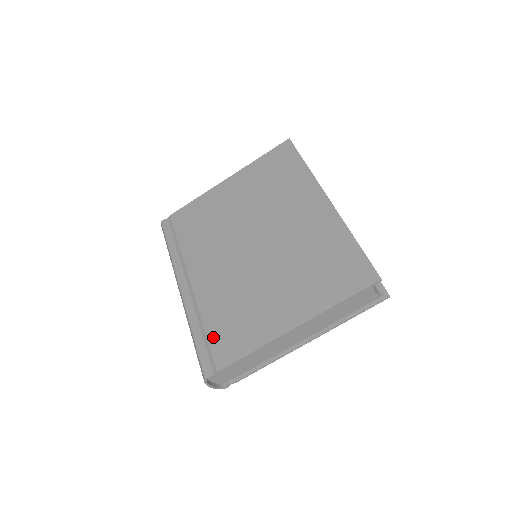
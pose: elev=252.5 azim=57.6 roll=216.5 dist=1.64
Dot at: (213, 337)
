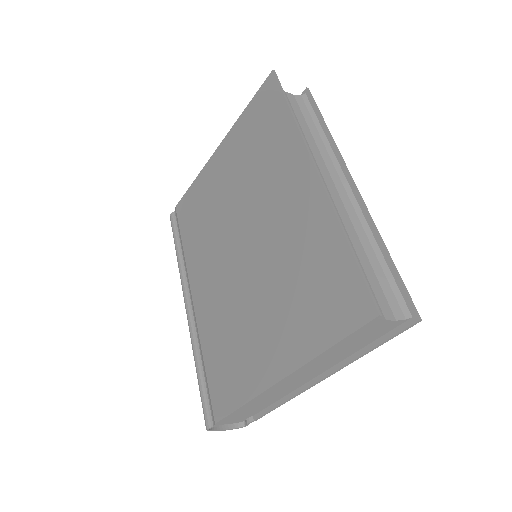
Dot at: (210, 376)
